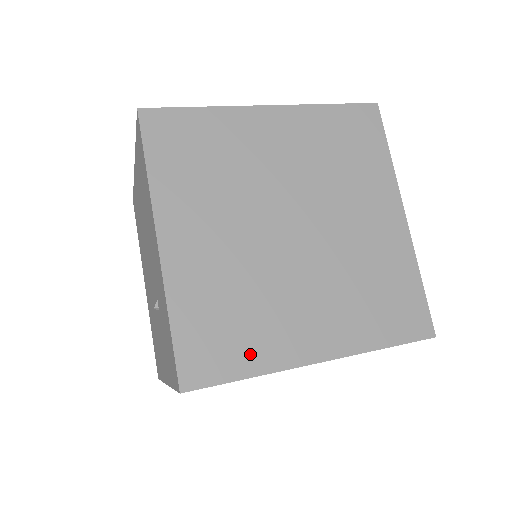
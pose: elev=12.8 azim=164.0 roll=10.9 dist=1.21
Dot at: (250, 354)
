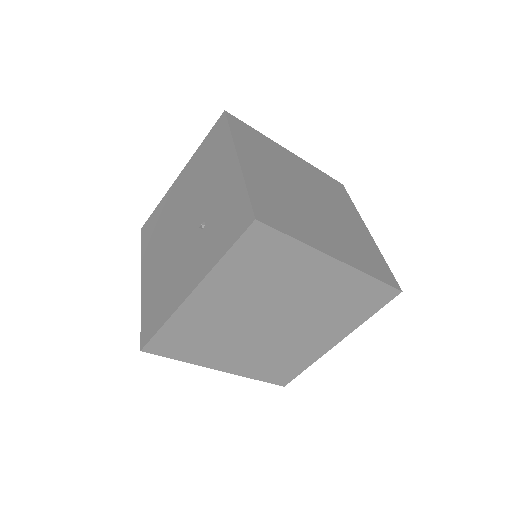
Dot at: (296, 230)
